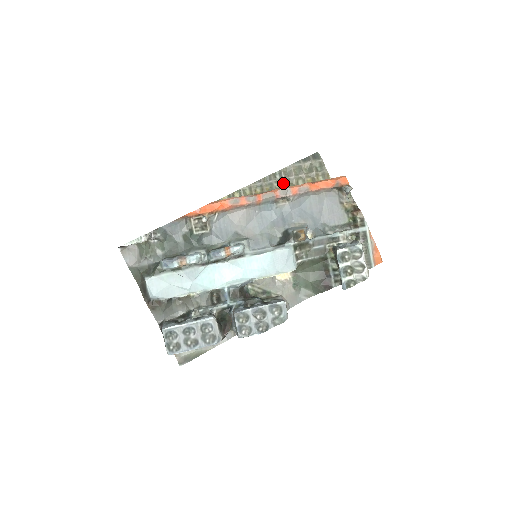
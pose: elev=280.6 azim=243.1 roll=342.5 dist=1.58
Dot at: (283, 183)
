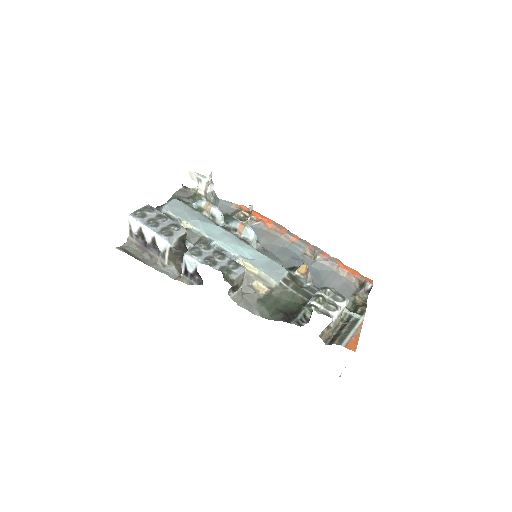
Dot at: occluded
